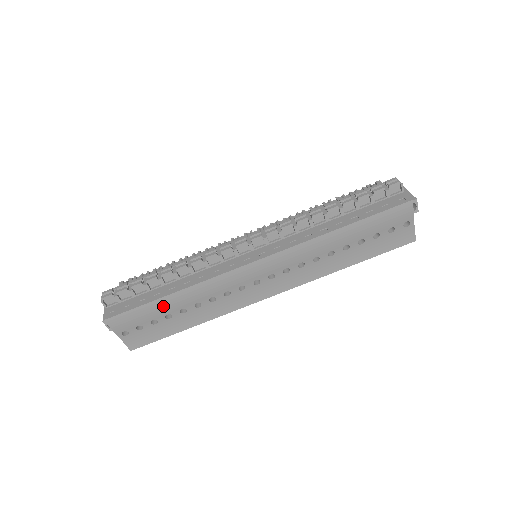
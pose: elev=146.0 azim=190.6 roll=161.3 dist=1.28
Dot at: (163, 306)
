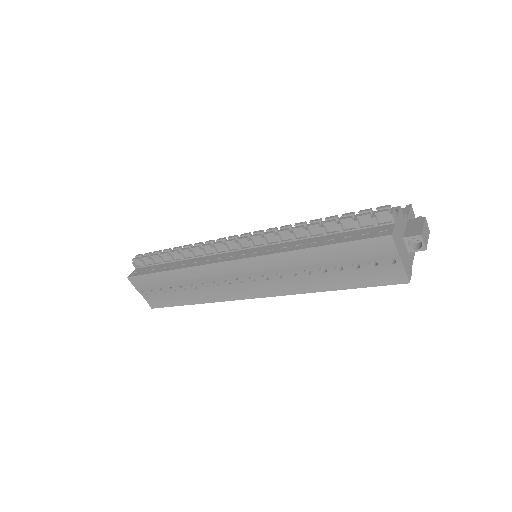
Dot at: (166, 279)
